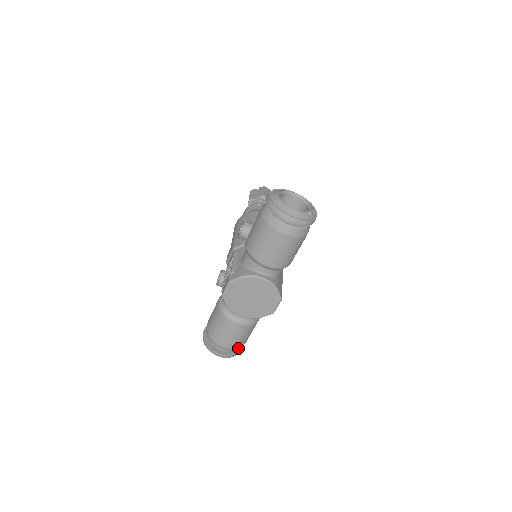
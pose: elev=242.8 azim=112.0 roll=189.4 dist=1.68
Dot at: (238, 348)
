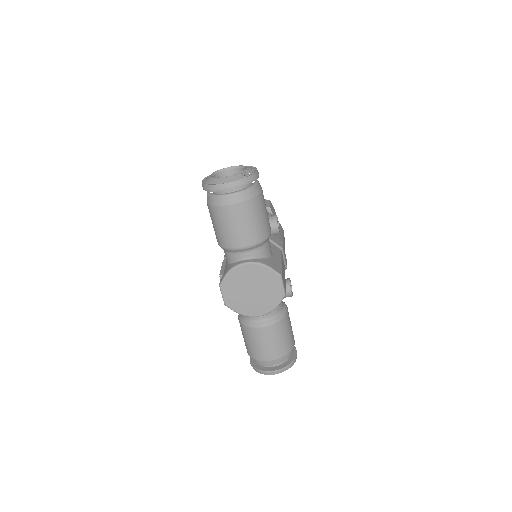
Dot at: (286, 356)
